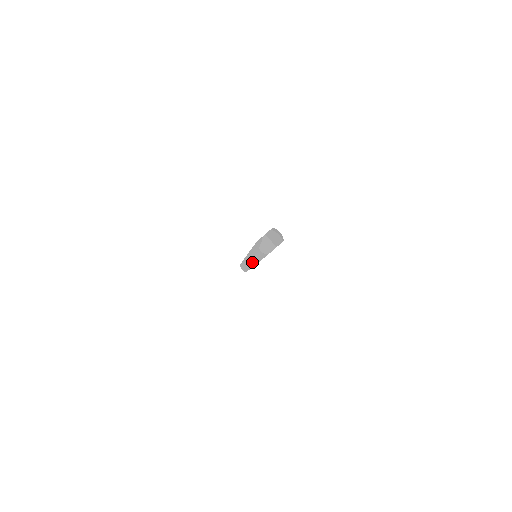
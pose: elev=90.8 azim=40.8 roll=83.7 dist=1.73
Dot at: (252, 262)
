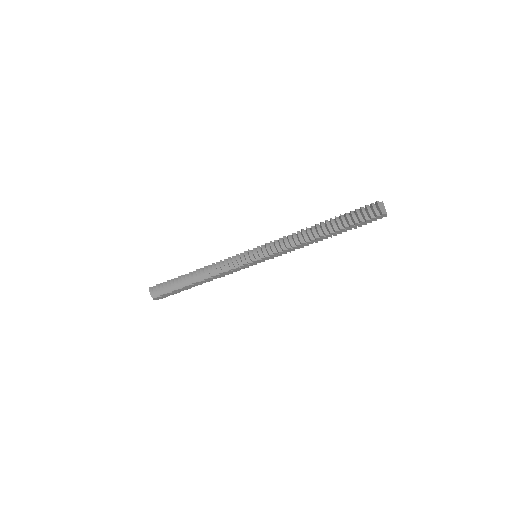
Dot at: (276, 247)
